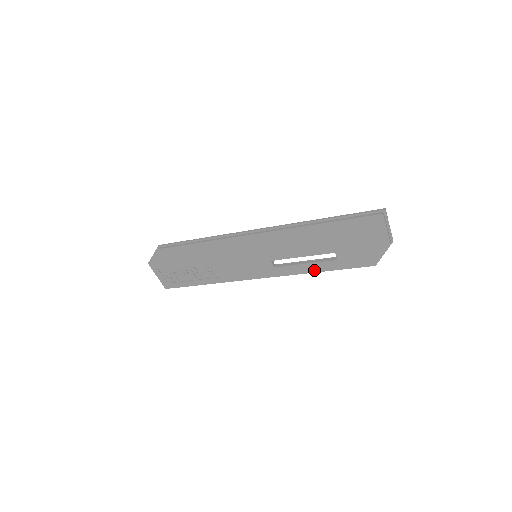
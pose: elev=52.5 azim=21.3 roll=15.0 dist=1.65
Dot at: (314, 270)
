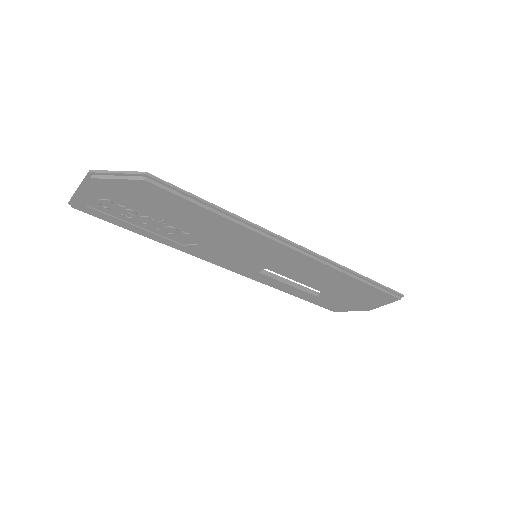
Dot at: (289, 291)
